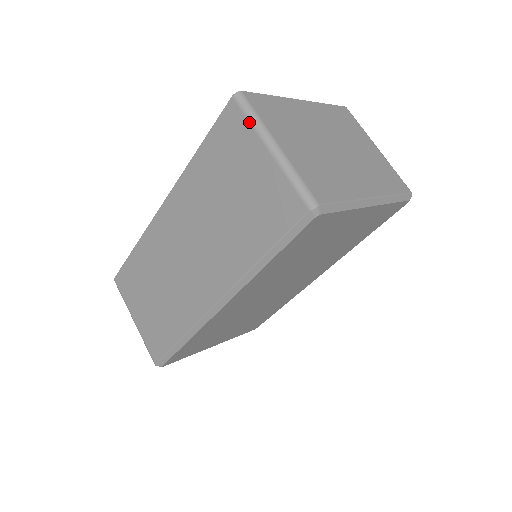
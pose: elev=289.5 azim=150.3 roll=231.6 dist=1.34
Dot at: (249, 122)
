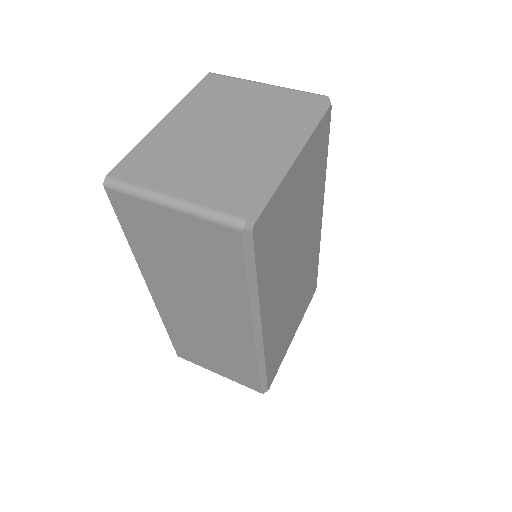
Dot at: (134, 198)
